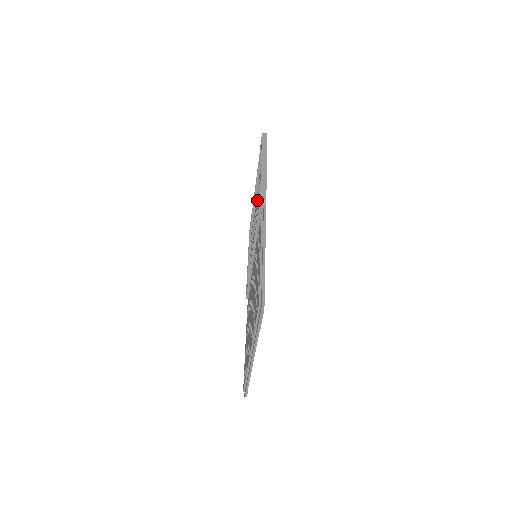
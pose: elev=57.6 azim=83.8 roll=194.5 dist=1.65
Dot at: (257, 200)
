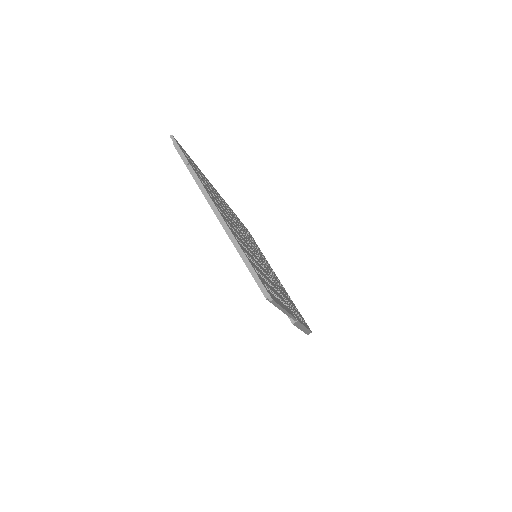
Dot at: occluded
